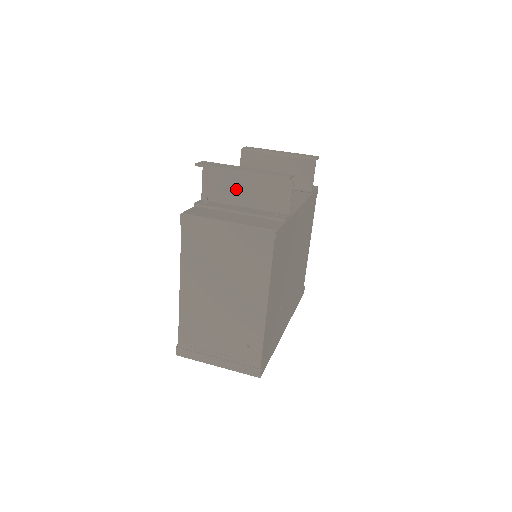
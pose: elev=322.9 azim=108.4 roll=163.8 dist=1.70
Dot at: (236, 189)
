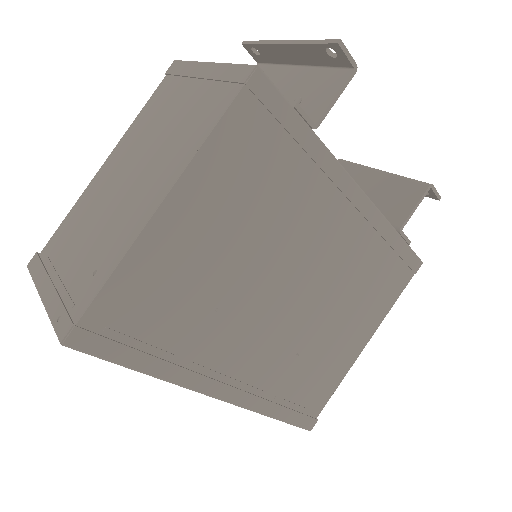
Dot at: occluded
